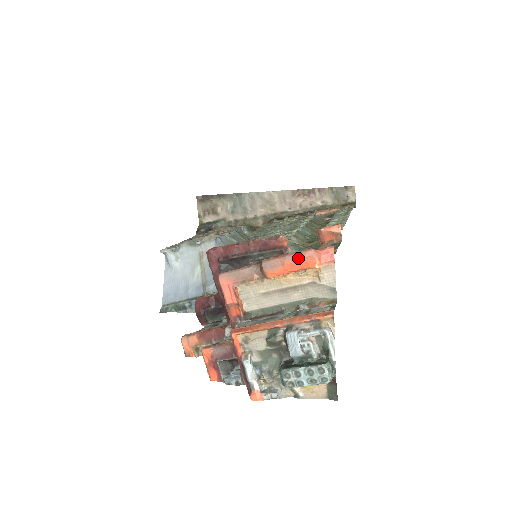
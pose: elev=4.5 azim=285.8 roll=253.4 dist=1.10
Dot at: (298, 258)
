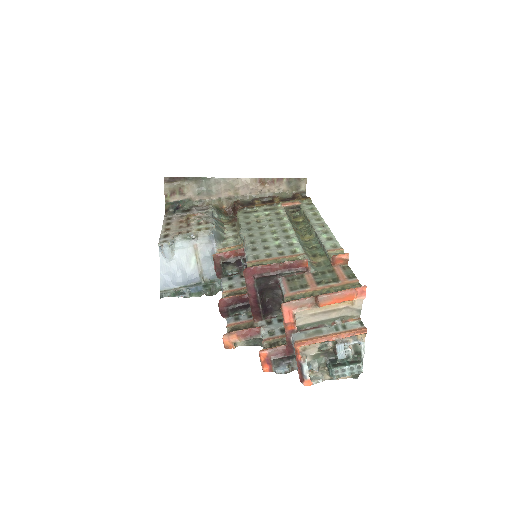
Dot at: (344, 295)
